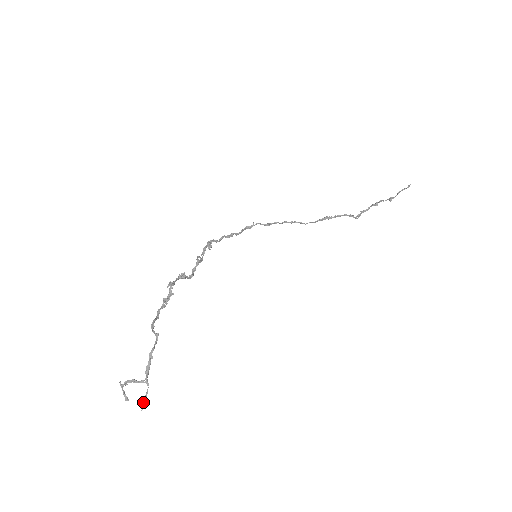
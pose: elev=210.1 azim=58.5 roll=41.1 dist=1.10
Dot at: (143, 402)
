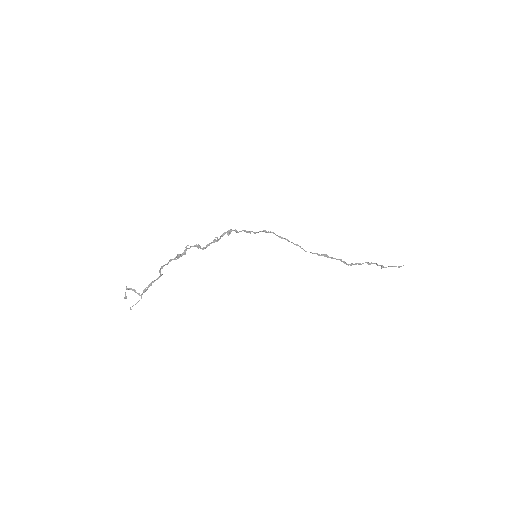
Dot at: occluded
